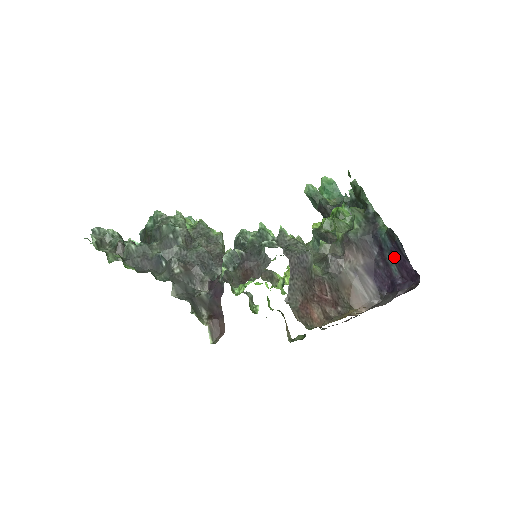
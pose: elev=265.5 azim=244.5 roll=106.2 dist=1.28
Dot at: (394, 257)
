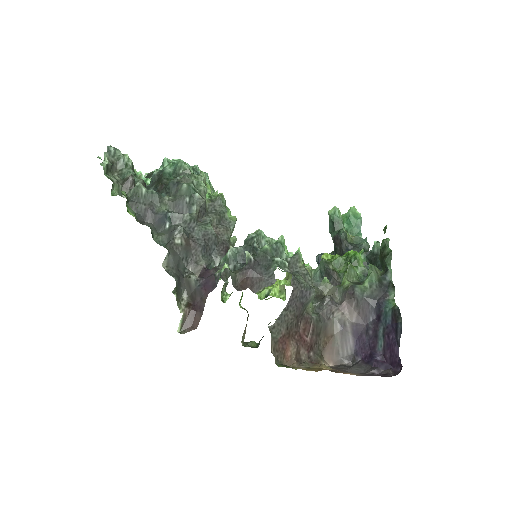
Dot at: (387, 334)
